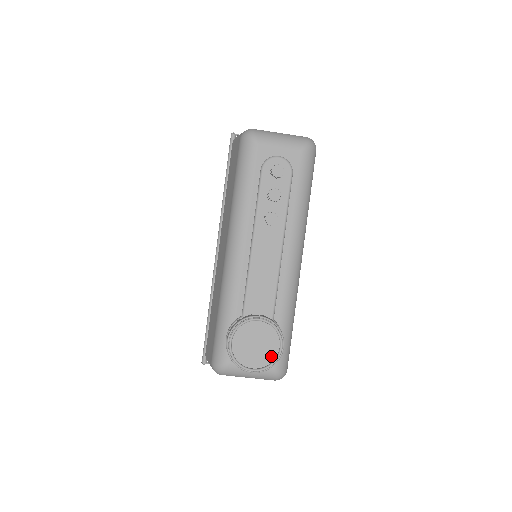
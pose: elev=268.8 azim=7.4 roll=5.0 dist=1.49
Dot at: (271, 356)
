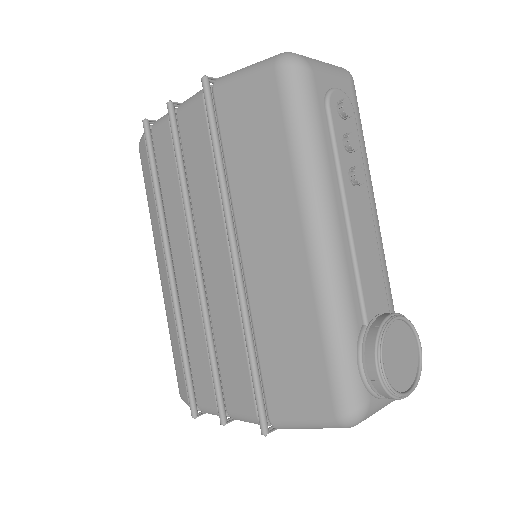
Dot at: (414, 363)
